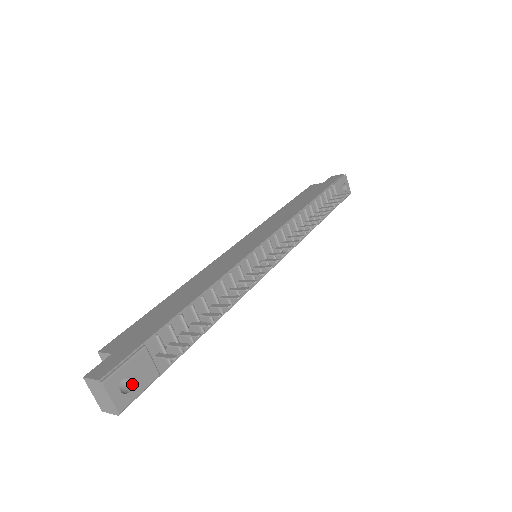
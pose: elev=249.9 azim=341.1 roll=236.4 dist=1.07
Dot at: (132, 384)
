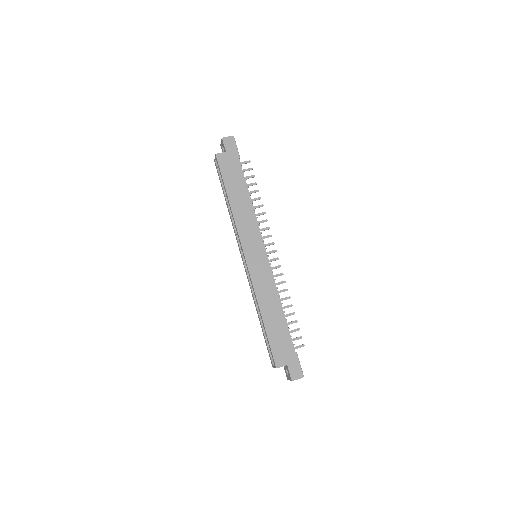
Dot at: occluded
